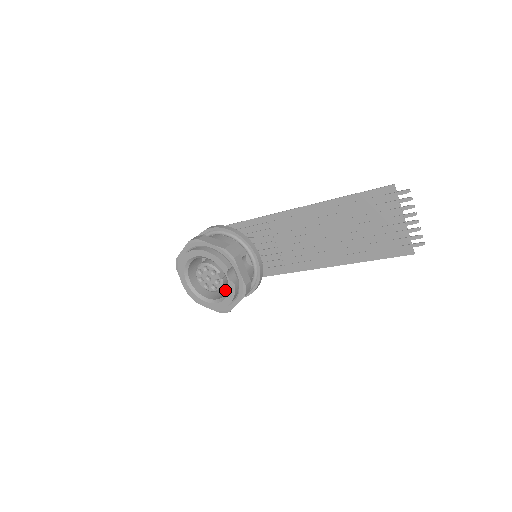
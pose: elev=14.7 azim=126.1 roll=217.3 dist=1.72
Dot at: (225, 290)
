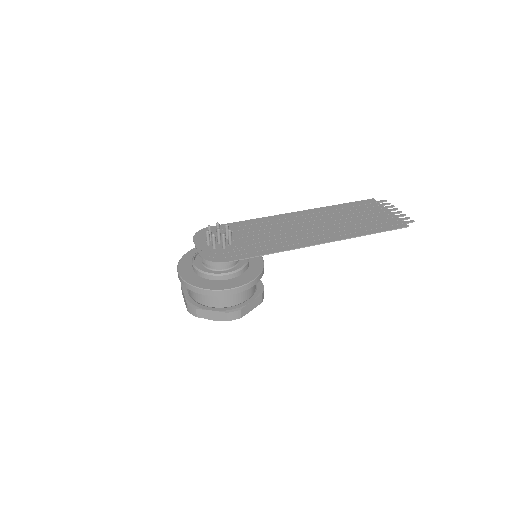
Dot at: occluded
